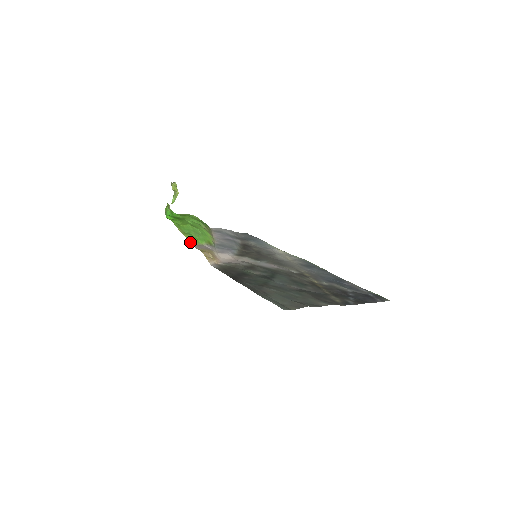
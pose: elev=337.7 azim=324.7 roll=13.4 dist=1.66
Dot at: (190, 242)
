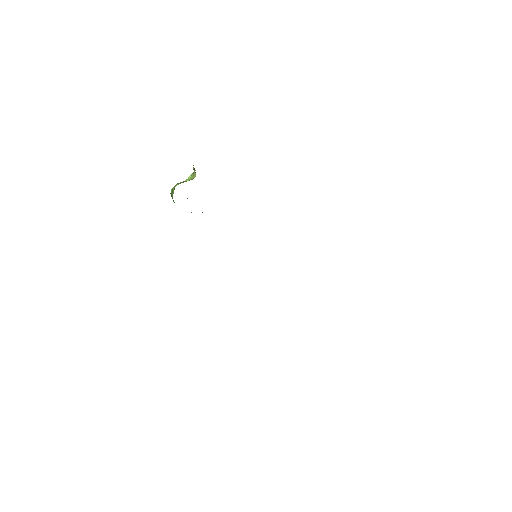
Dot at: occluded
